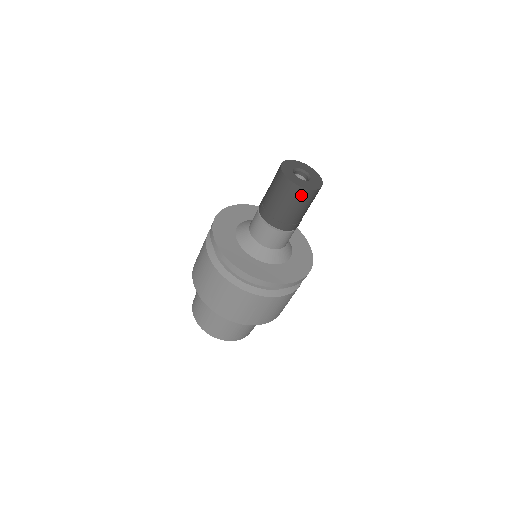
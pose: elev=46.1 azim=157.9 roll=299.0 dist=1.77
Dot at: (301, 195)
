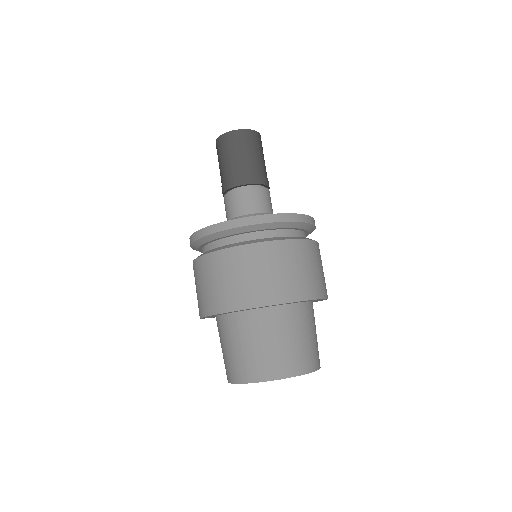
Dot at: (222, 144)
